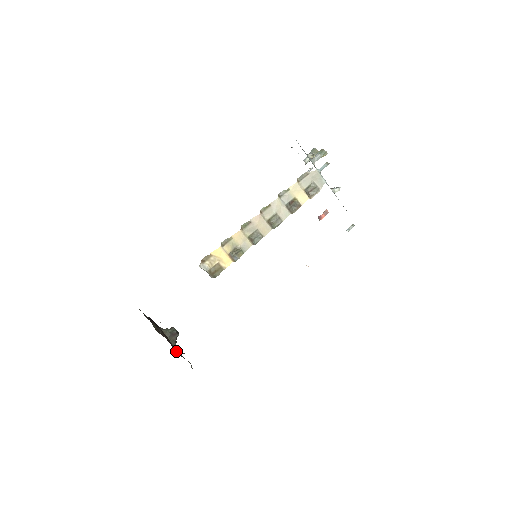
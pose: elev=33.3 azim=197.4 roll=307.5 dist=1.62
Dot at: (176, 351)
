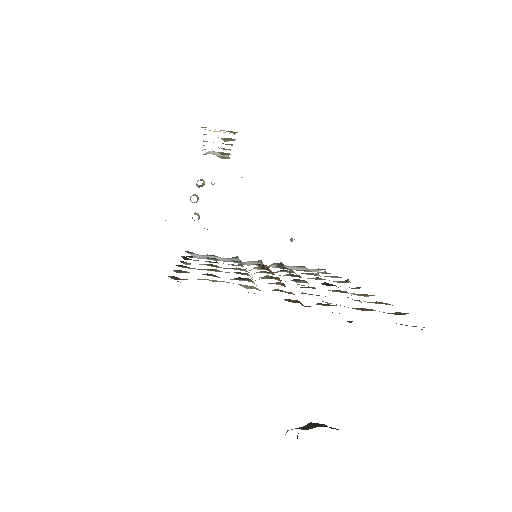
Dot at: occluded
